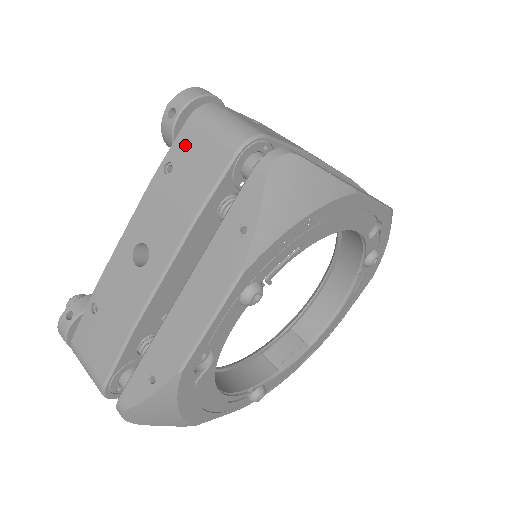
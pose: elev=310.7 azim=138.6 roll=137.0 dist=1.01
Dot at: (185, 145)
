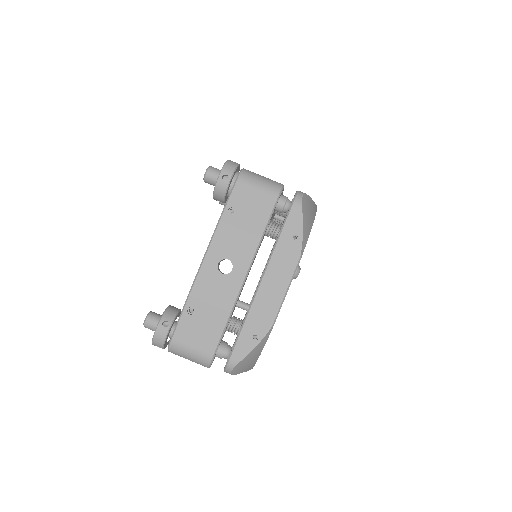
Dot at: (240, 196)
